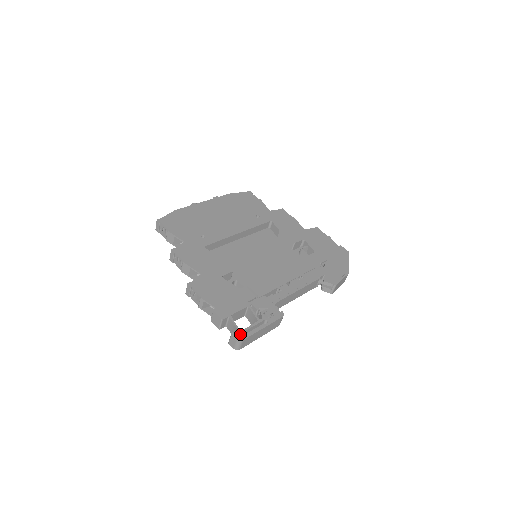
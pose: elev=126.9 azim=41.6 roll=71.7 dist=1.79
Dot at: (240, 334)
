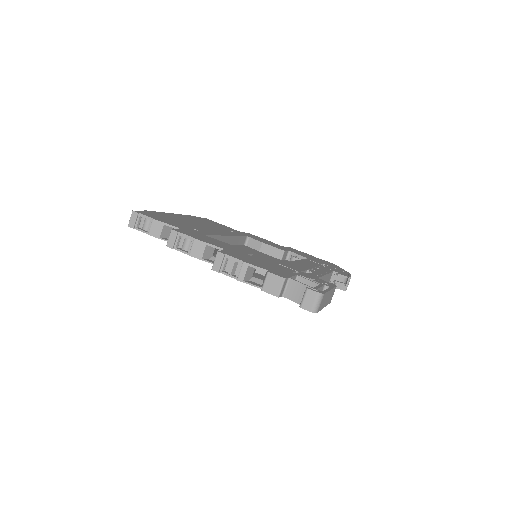
Dot at: (315, 290)
